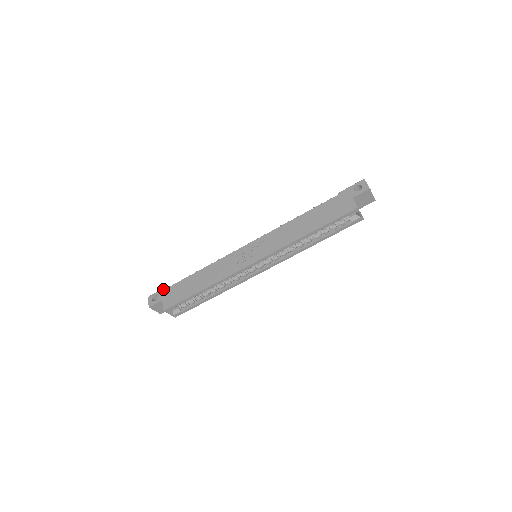
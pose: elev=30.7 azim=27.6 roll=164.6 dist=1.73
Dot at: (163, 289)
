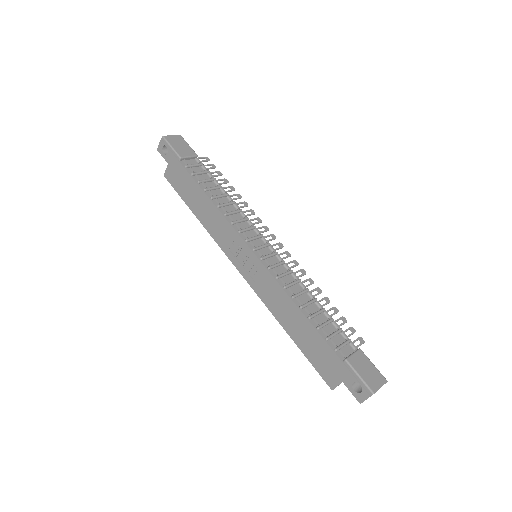
Dot at: (175, 154)
